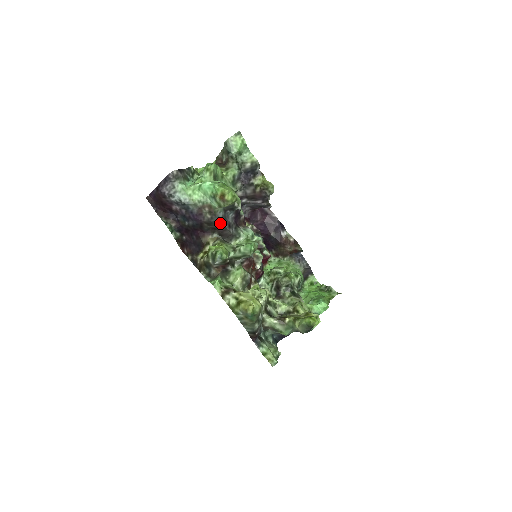
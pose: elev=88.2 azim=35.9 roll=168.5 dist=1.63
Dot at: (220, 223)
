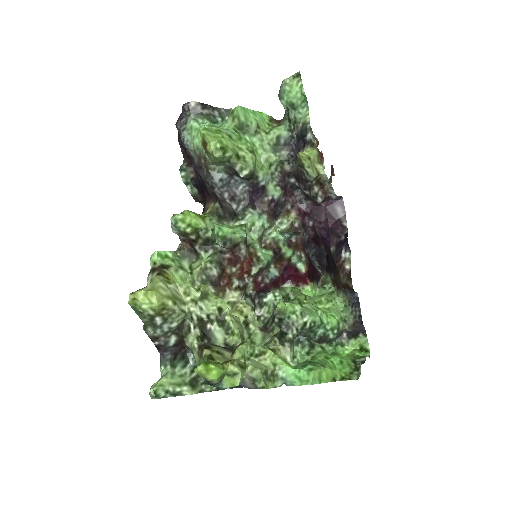
Dot at: (215, 187)
